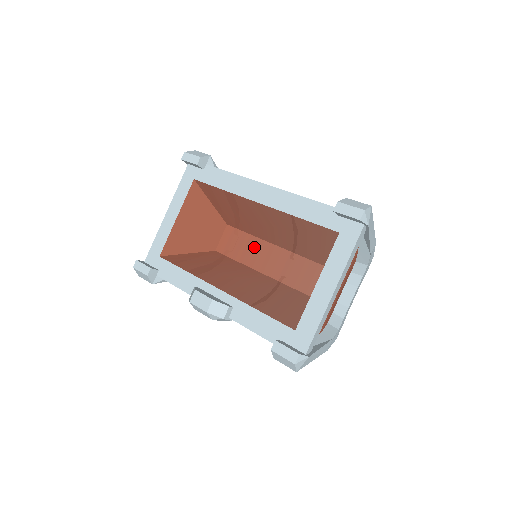
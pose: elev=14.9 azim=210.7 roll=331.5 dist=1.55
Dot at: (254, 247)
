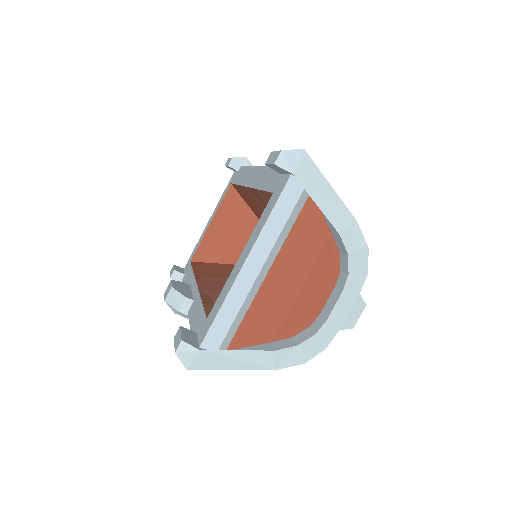
Dot at: occluded
